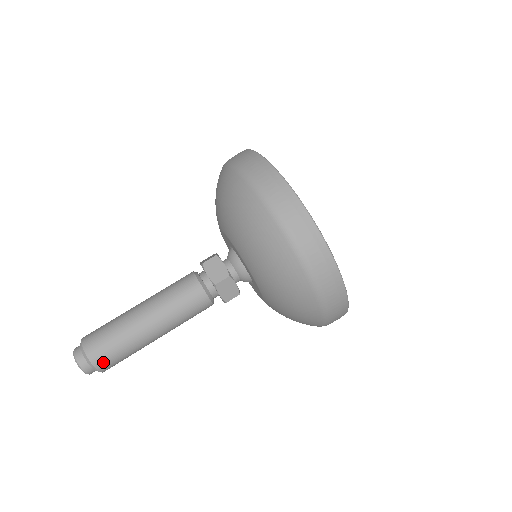
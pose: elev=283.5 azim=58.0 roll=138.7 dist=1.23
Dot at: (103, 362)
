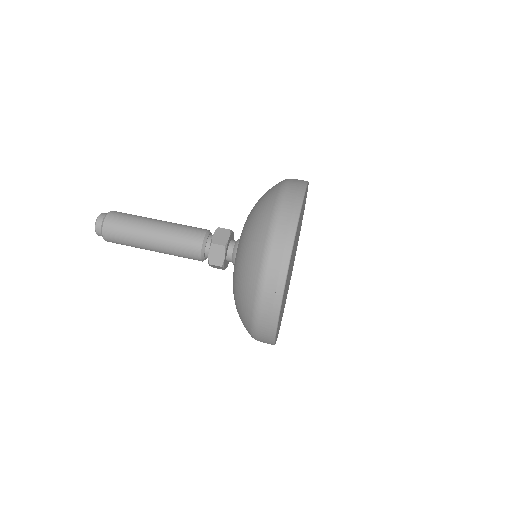
Dot at: (114, 216)
